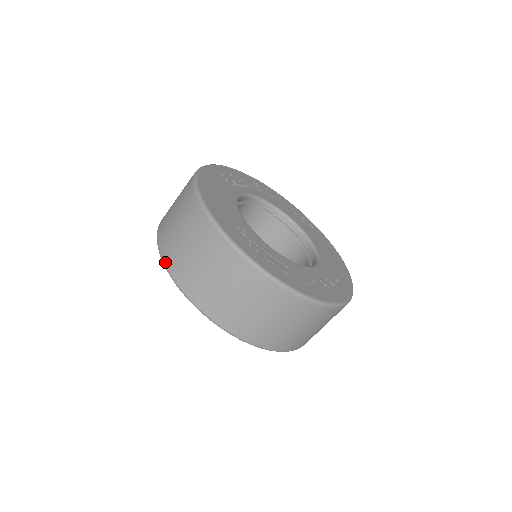
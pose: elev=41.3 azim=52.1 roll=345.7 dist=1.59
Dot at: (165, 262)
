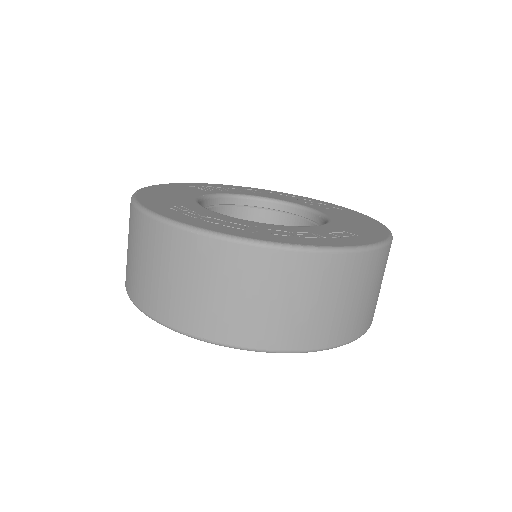
Dot at: (125, 286)
